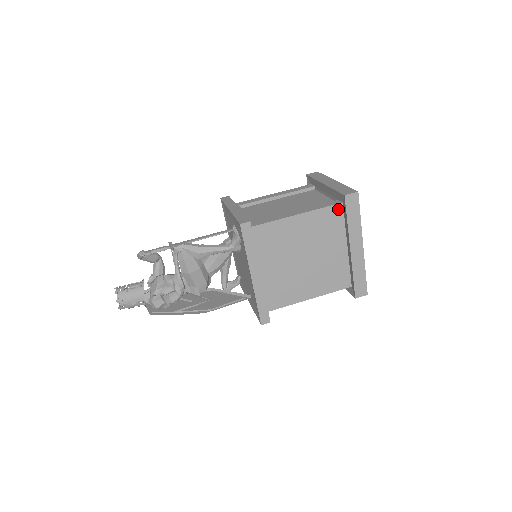
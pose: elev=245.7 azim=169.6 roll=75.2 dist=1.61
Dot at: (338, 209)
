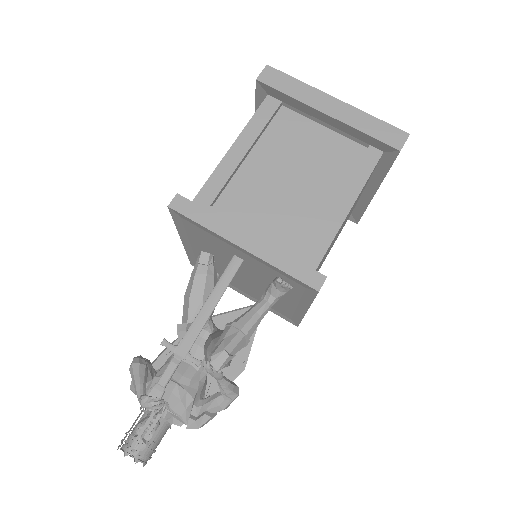
Dot at: (377, 163)
